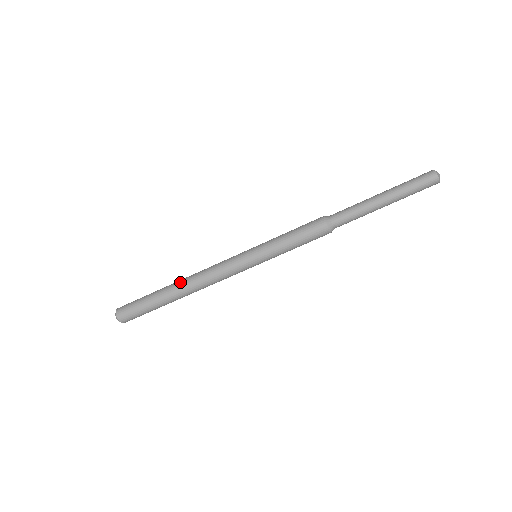
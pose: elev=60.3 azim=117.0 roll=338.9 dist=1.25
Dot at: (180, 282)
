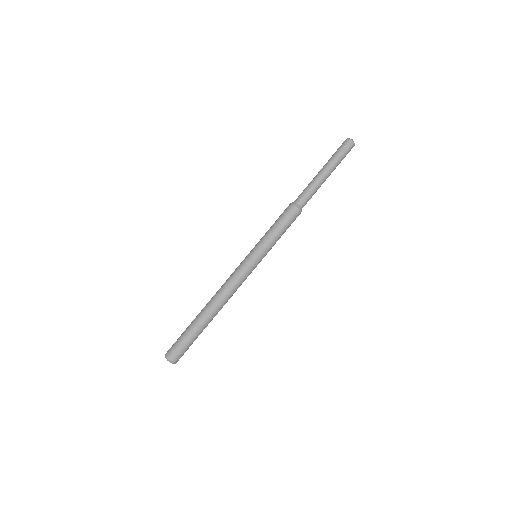
Dot at: (207, 303)
